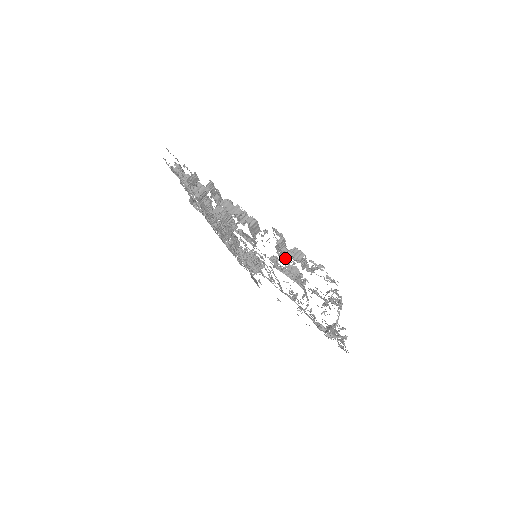
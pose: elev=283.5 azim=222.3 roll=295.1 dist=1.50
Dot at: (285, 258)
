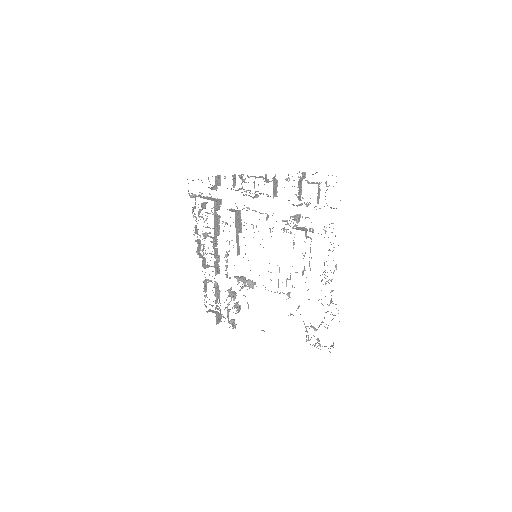
Dot at: occluded
